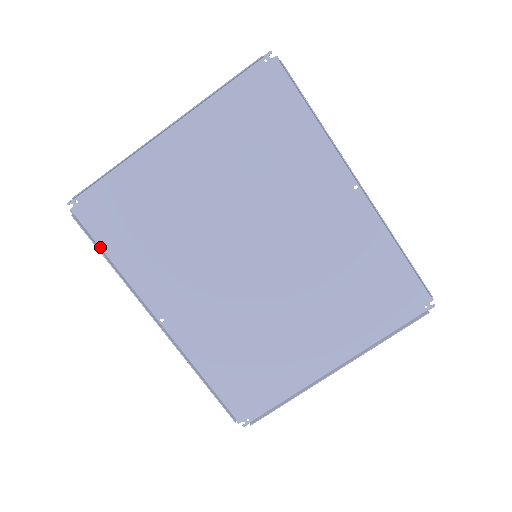
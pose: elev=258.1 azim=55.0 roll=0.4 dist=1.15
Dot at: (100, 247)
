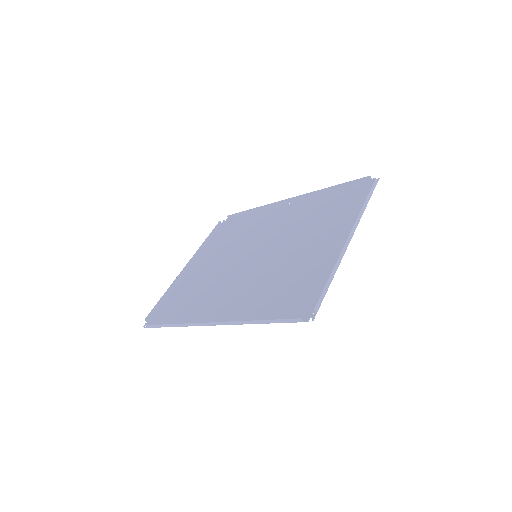
Dot at: occluded
